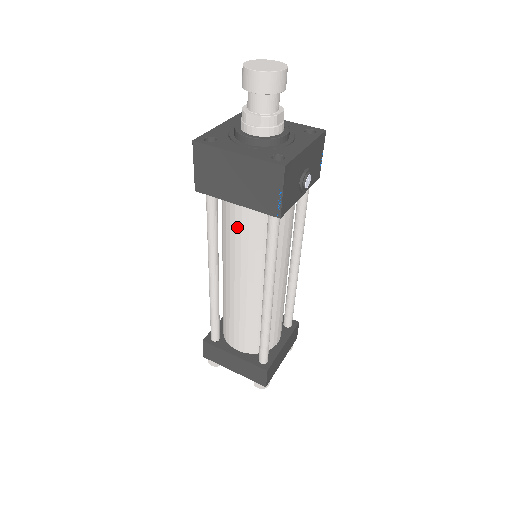
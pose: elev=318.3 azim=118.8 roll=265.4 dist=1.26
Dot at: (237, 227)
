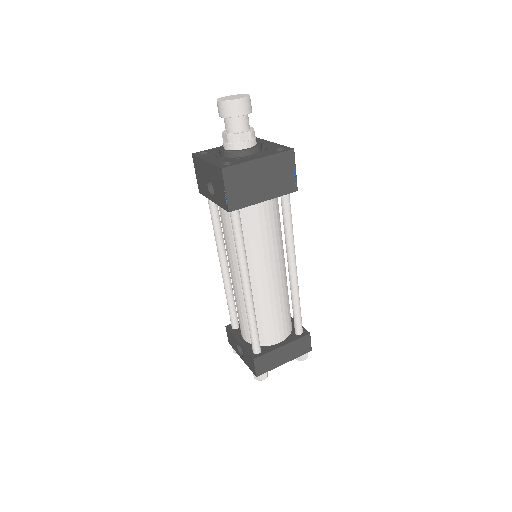
Dot at: (262, 225)
